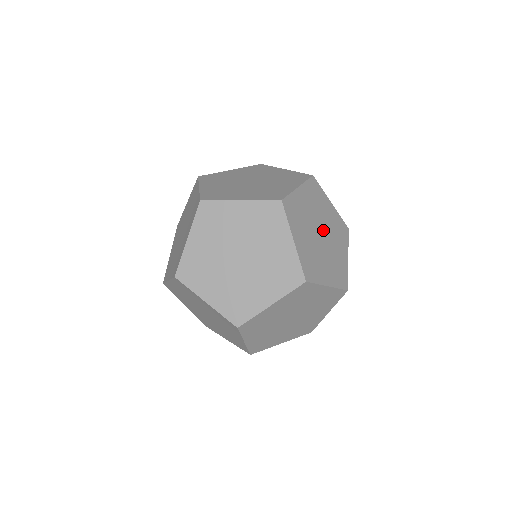
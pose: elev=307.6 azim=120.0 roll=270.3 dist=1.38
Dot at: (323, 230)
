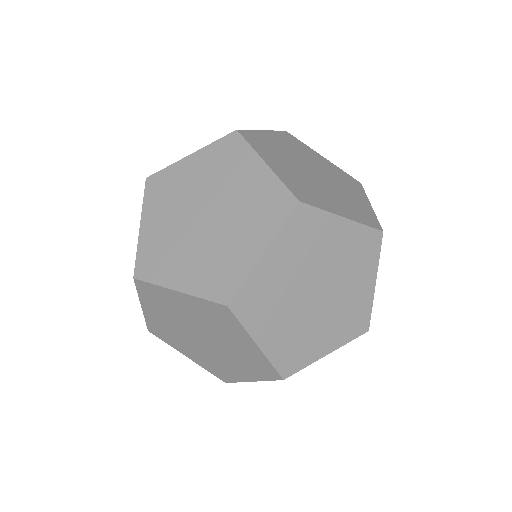
Dot at: (321, 281)
